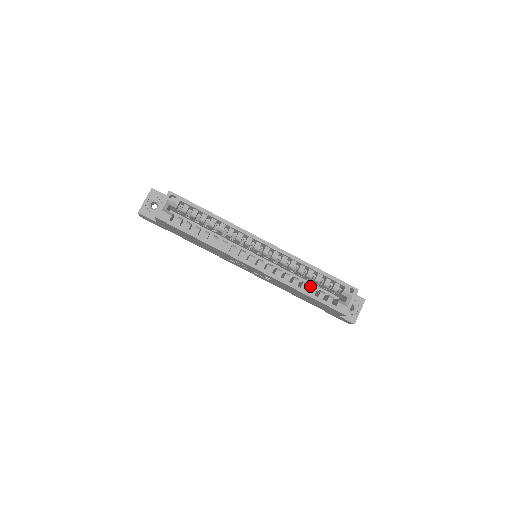
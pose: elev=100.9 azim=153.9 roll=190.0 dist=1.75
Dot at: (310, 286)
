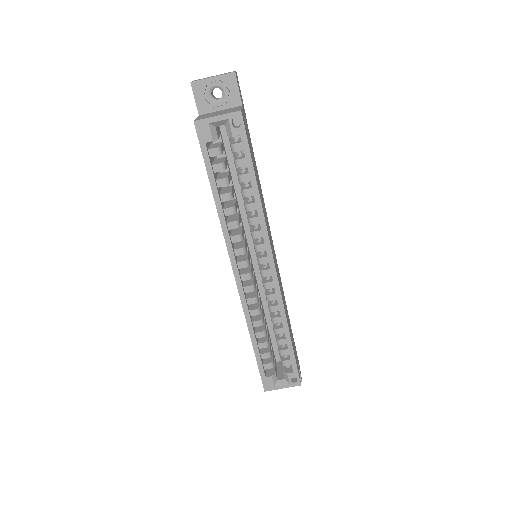
Dot at: (267, 336)
